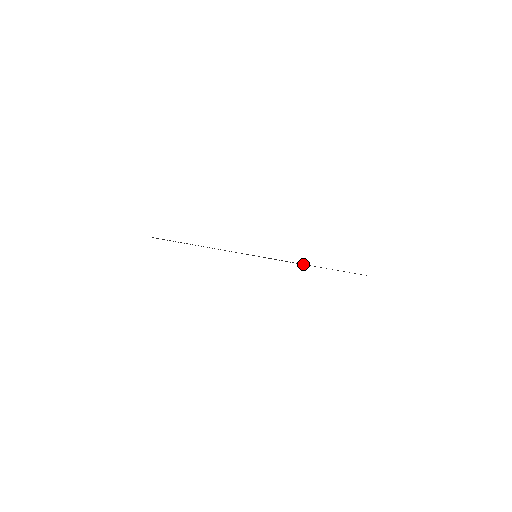
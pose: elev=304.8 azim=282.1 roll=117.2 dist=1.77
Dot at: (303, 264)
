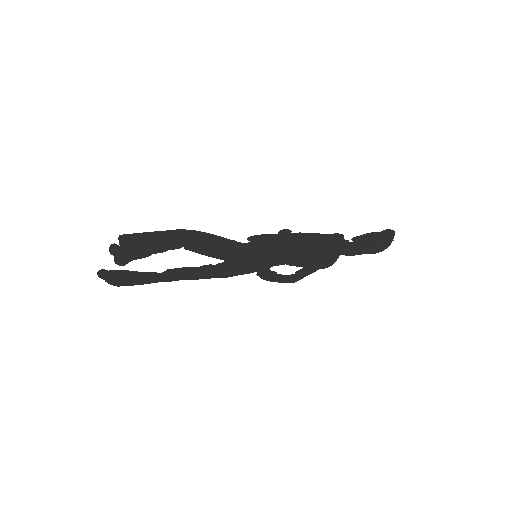
Dot at: (312, 258)
